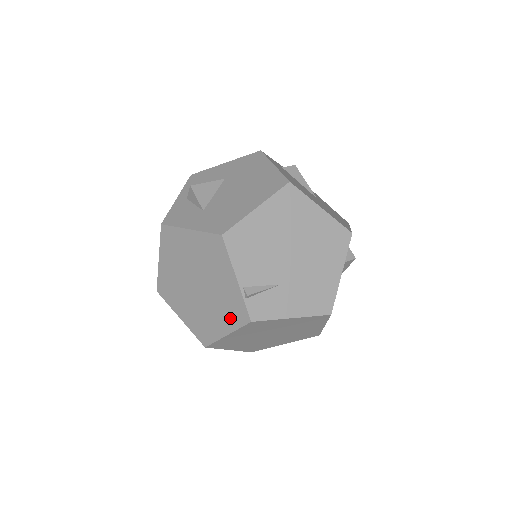
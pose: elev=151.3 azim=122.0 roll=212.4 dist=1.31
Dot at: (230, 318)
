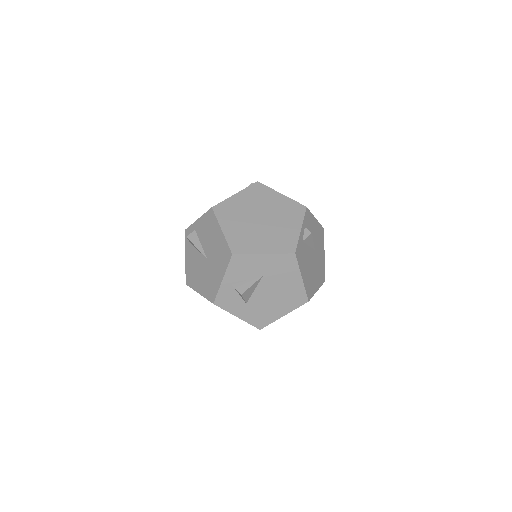
Dot at: occluded
